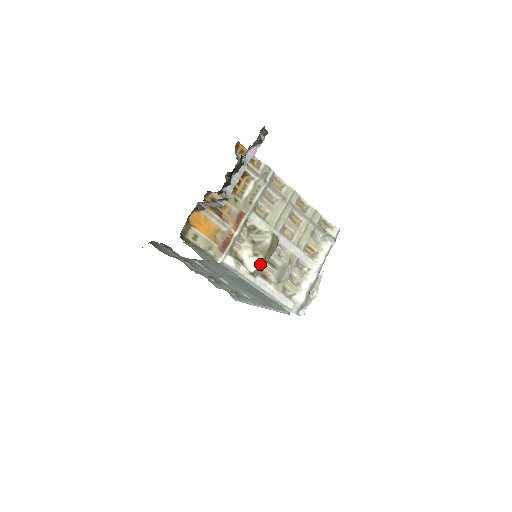
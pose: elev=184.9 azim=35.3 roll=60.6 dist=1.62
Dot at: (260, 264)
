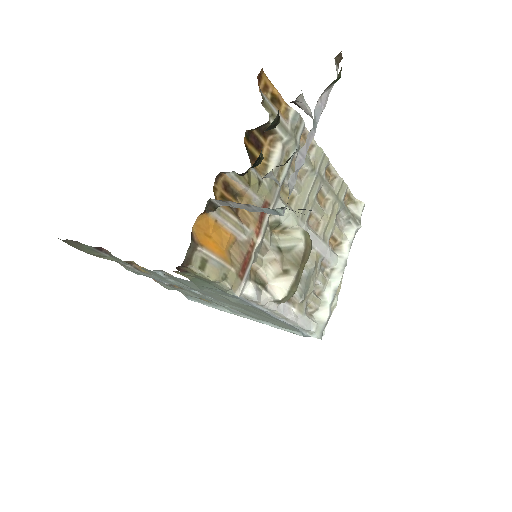
Dot at: (292, 286)
